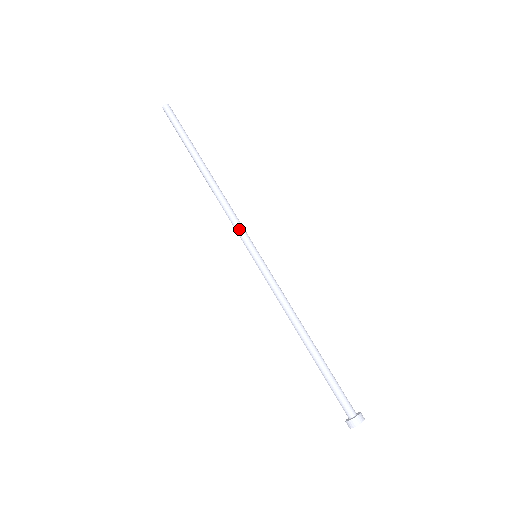
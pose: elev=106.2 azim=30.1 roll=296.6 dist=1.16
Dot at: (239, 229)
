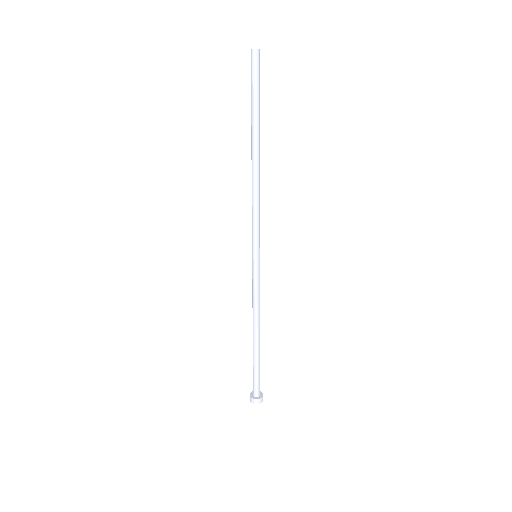
Dot at: (253, 228)
